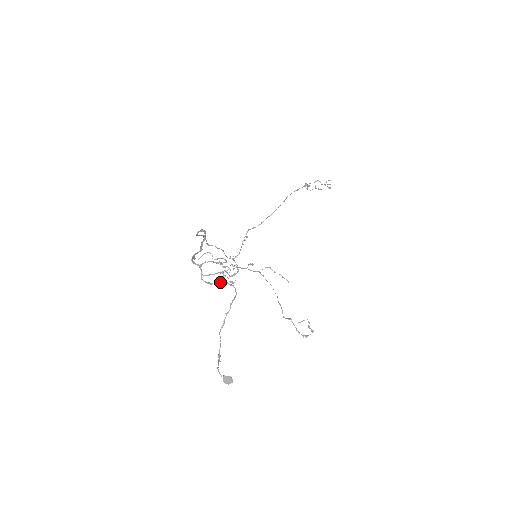
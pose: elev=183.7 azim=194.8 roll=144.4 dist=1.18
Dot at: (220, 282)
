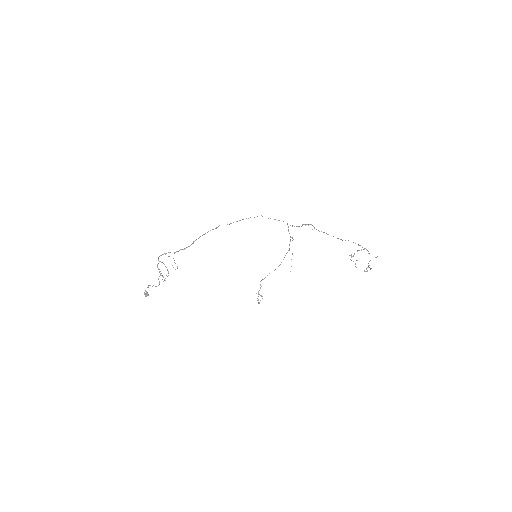
Dot at: (160, 275)
